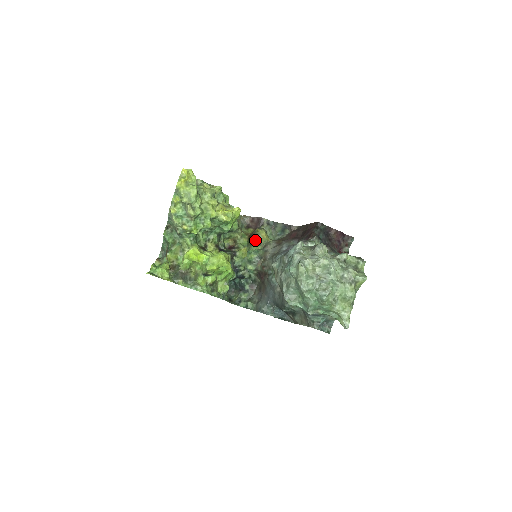
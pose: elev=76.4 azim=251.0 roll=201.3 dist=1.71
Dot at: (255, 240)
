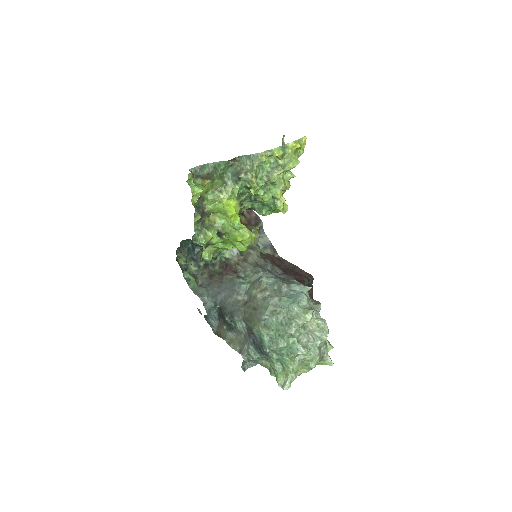
Dot at: occluded
